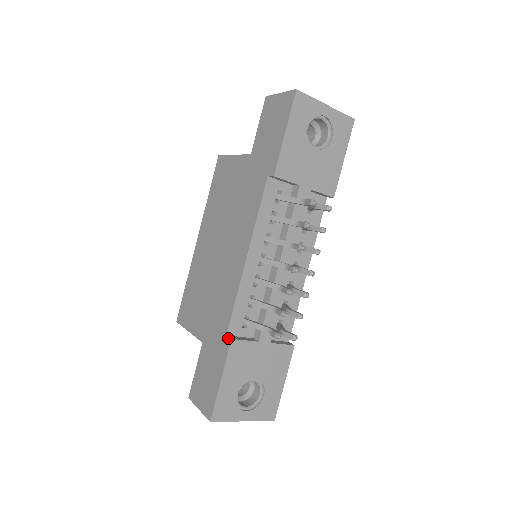
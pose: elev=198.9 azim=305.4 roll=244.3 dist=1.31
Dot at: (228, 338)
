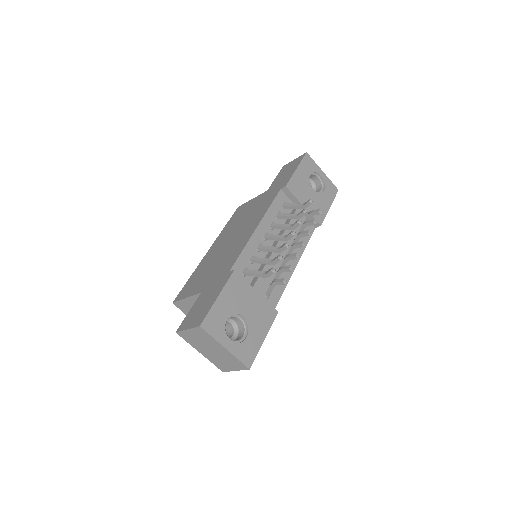
Dot at: (231, 271)
